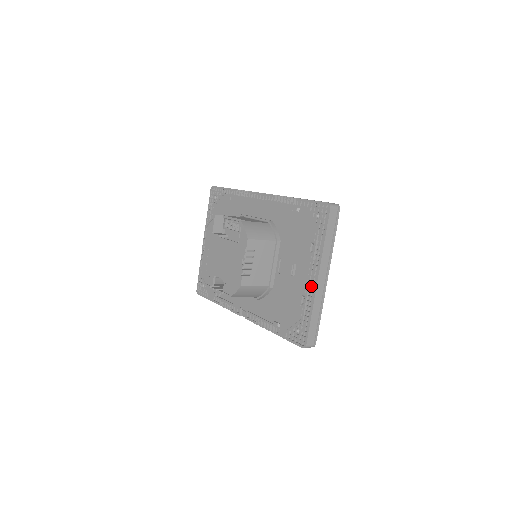
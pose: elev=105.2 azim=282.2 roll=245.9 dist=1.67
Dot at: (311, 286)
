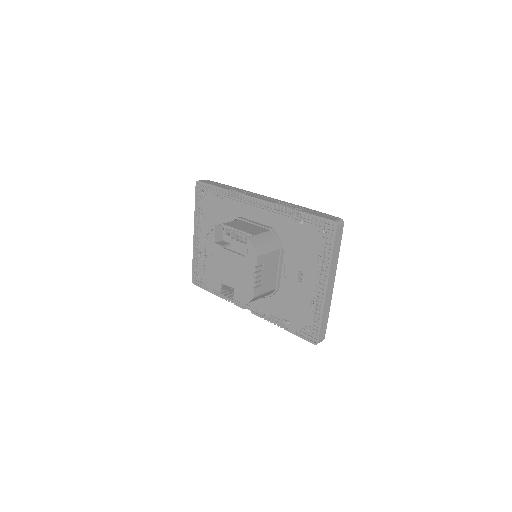
Dot at: (320, 294)
